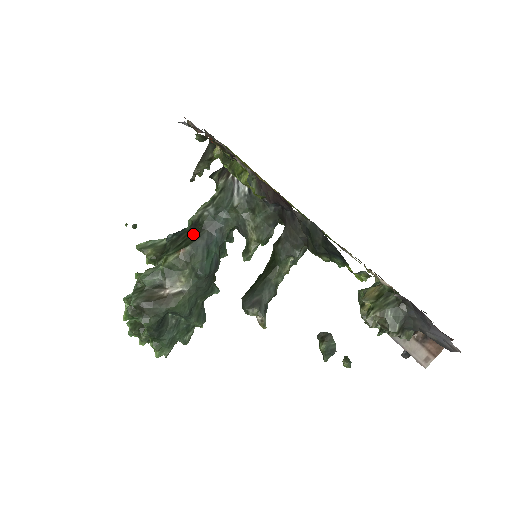
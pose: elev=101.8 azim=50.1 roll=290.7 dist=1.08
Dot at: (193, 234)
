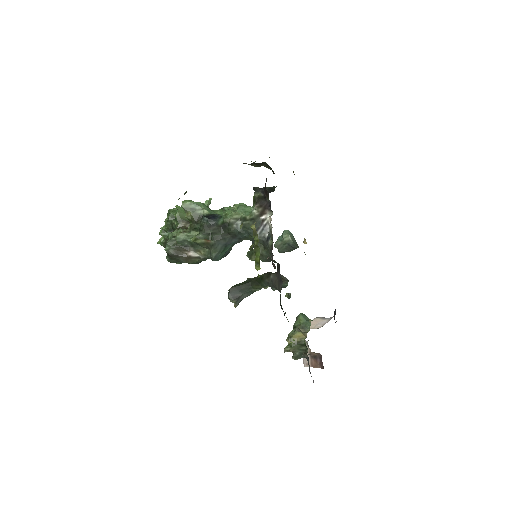
Dot at: (220, 233)
